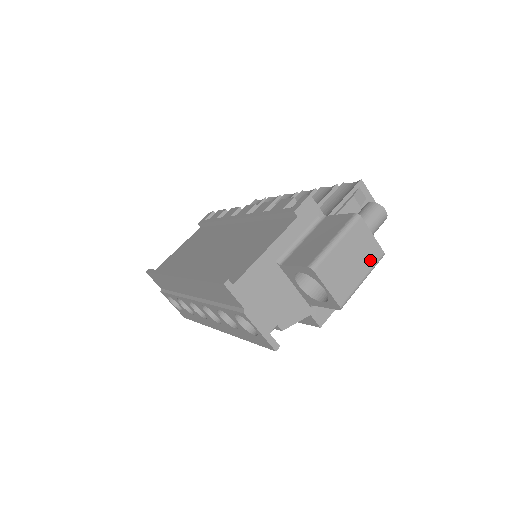
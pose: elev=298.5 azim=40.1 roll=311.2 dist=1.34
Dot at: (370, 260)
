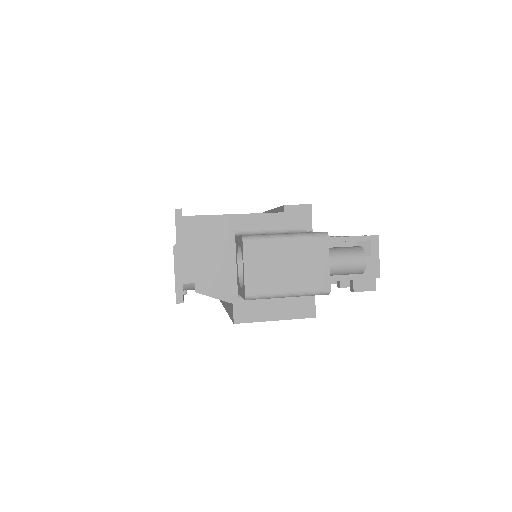
Dot at: (309, 283)
